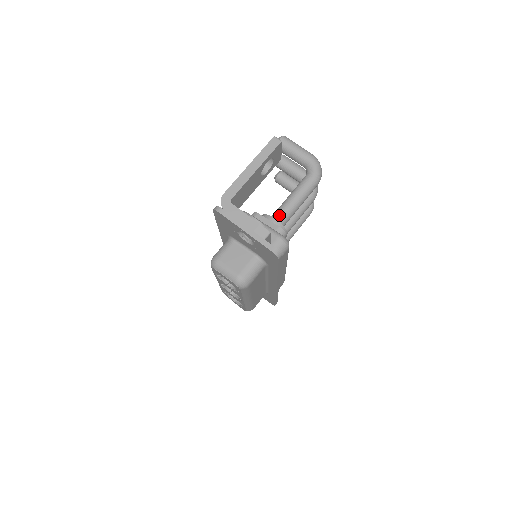
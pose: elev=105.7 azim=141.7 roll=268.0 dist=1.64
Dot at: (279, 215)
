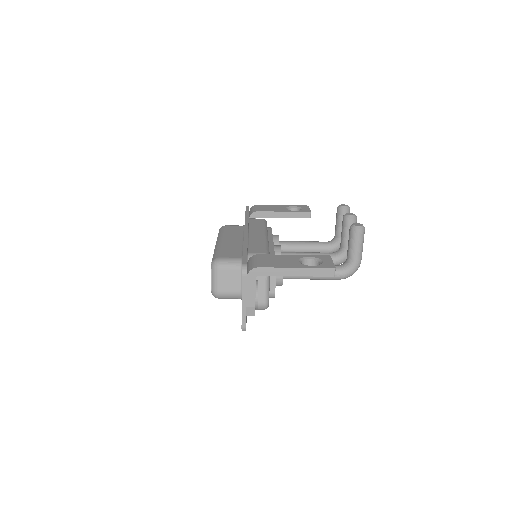
Dot at: occluded
